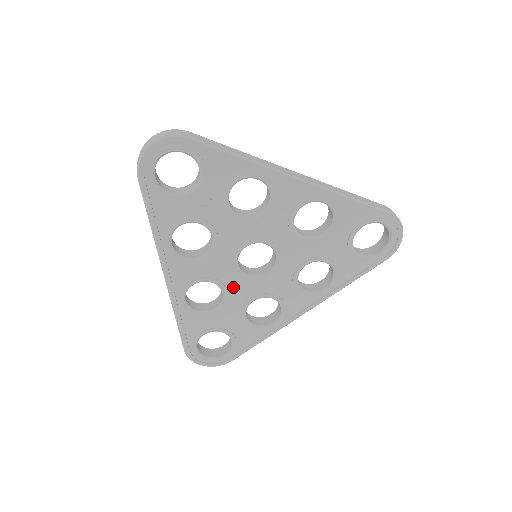
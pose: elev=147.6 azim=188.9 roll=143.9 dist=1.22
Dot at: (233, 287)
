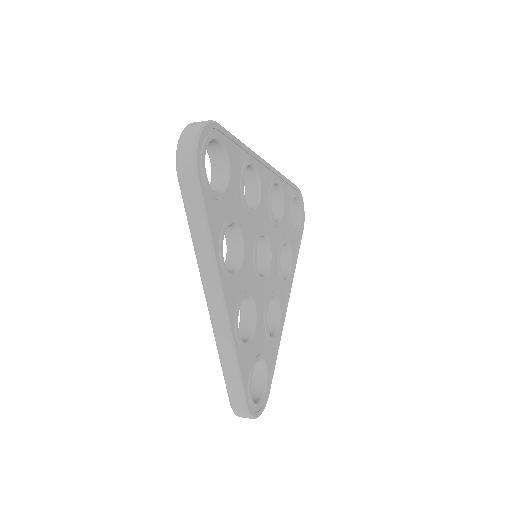
Dot at: (257, 296)
